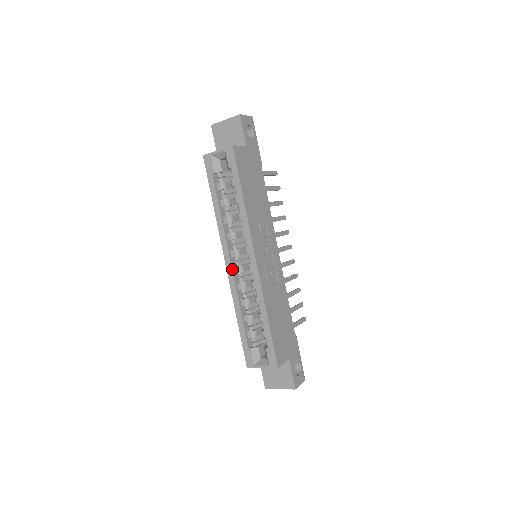
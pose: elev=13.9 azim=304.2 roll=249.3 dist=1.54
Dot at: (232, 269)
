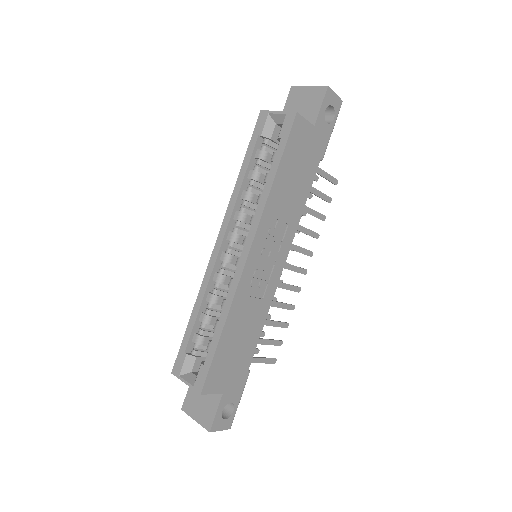
Dot at: (219, 253)
